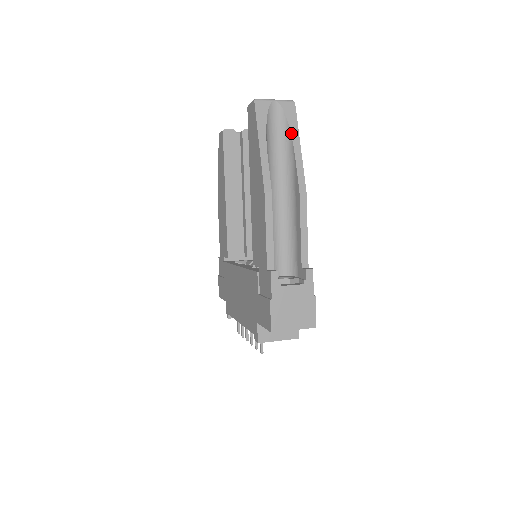
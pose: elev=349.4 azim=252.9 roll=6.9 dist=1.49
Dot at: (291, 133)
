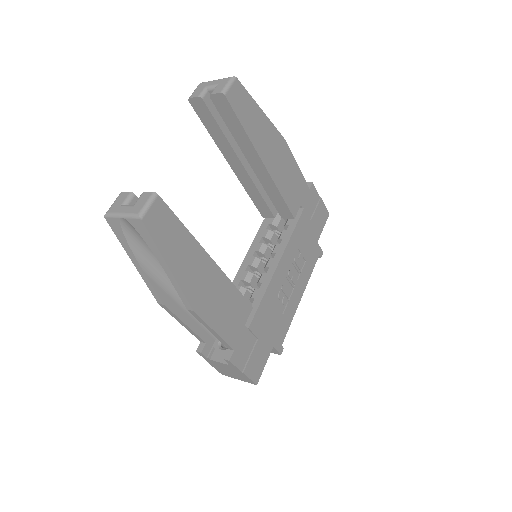
Dot at: (154, 254)
